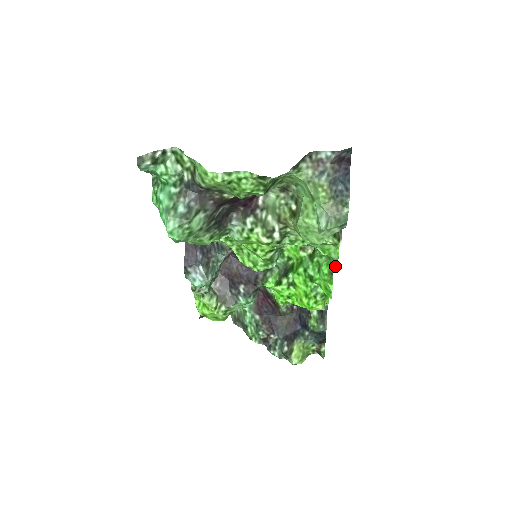
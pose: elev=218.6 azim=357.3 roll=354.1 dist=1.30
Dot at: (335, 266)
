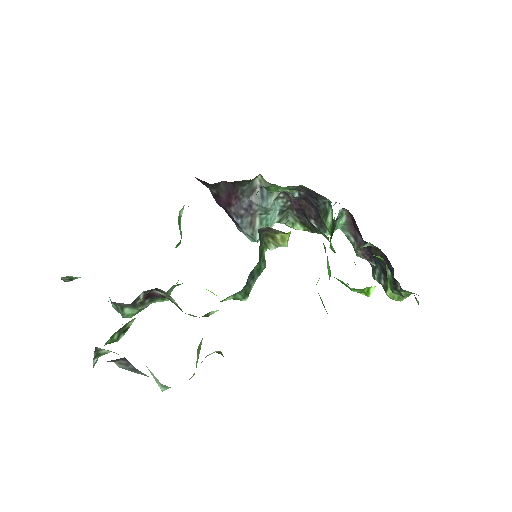
Dot at: occluded
